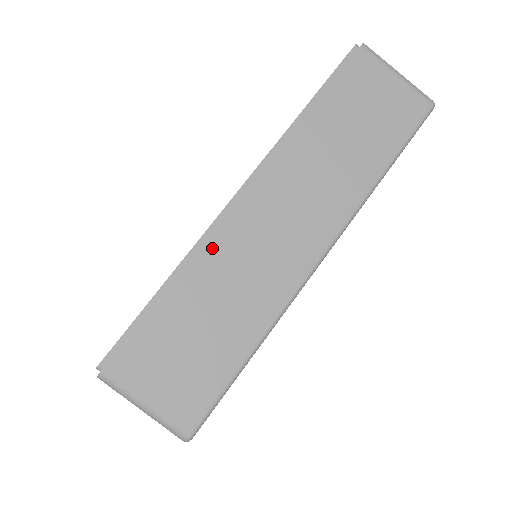
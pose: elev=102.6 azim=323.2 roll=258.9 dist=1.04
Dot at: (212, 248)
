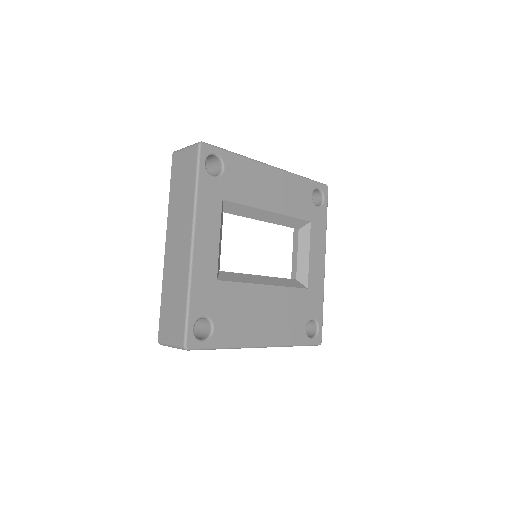
Dot at: (165, 273)
